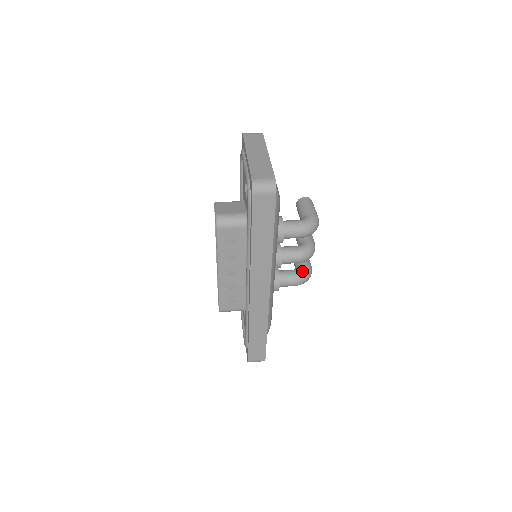
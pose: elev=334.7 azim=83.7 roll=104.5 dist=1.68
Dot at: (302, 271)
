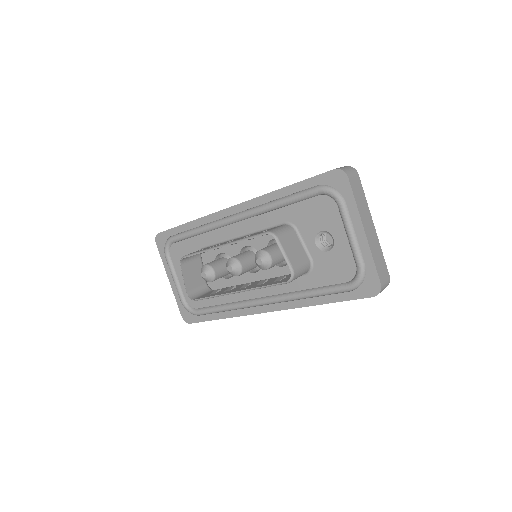
Dot at: occluded
